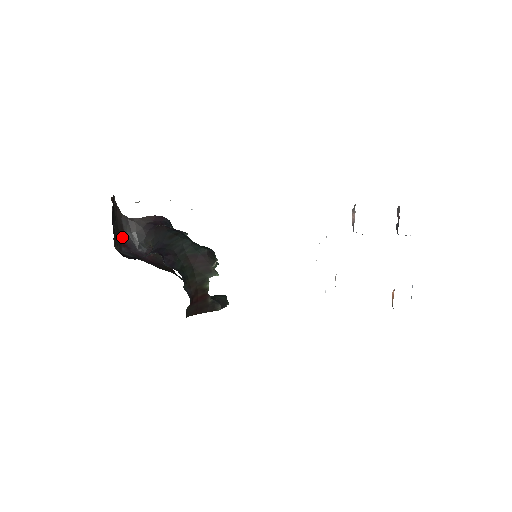
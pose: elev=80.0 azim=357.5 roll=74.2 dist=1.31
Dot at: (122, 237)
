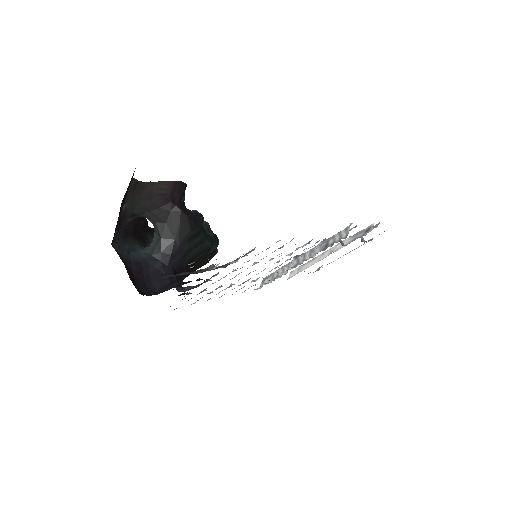
Dot at: (120, 213)
